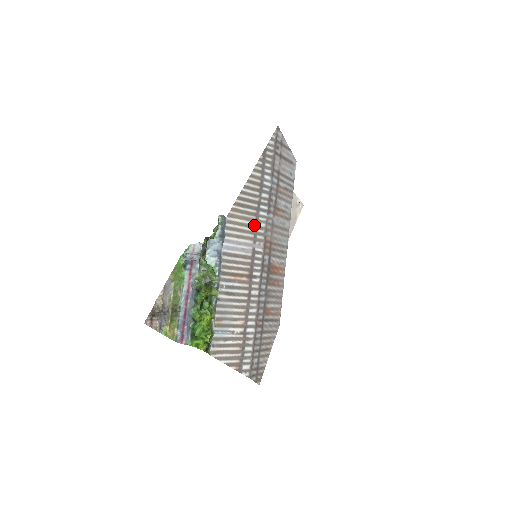
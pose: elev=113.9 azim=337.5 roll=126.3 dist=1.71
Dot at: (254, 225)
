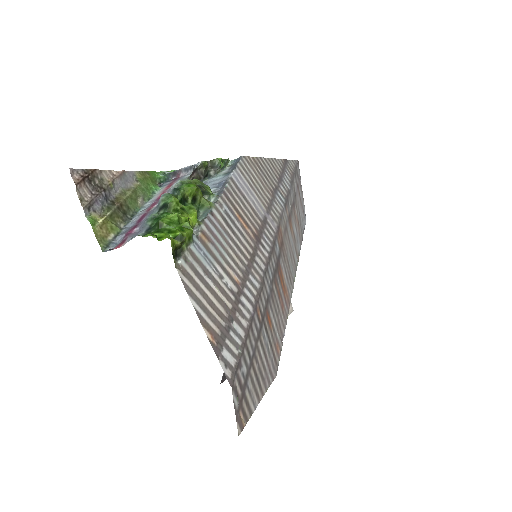
Dot at: (269, 198)
